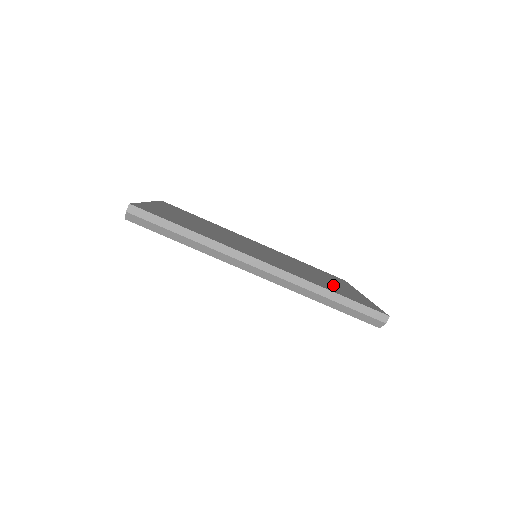
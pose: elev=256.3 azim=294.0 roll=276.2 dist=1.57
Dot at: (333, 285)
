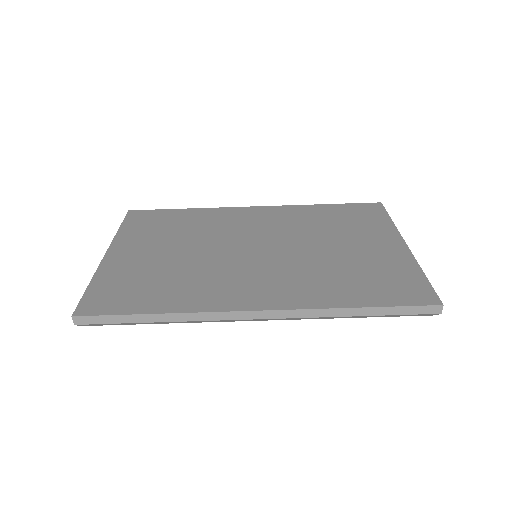
Dot at: (360, 266)
